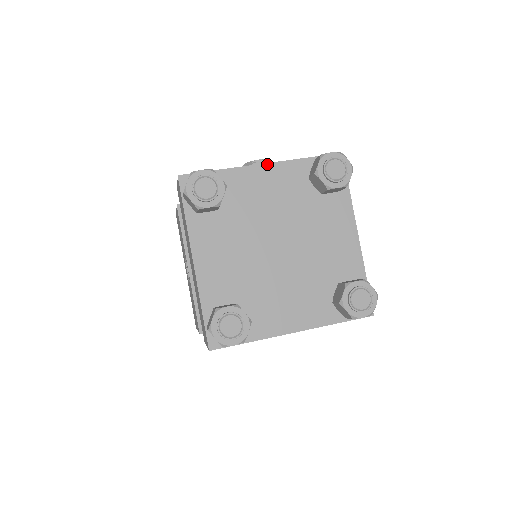
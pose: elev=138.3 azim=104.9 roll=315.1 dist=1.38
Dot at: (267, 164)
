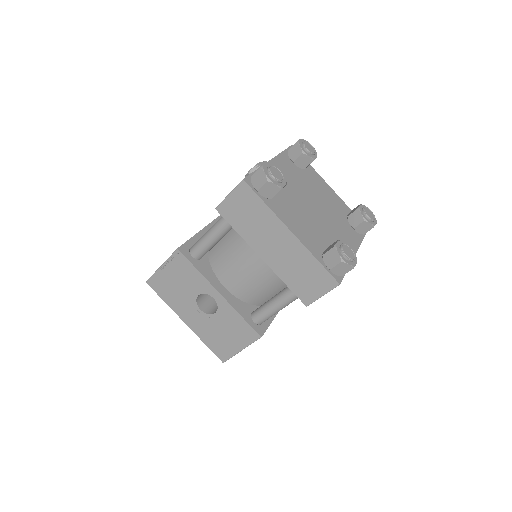
Dot at: (272, 160)
